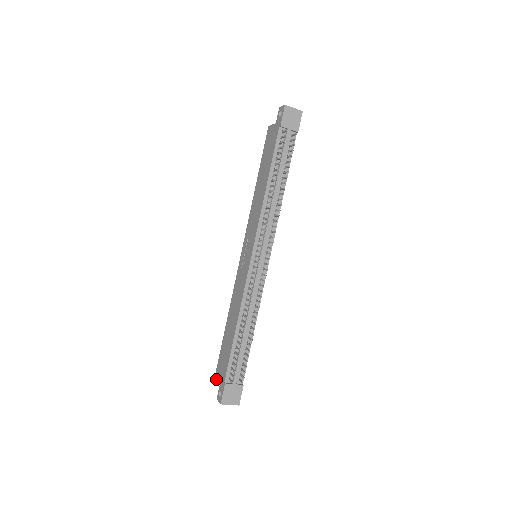
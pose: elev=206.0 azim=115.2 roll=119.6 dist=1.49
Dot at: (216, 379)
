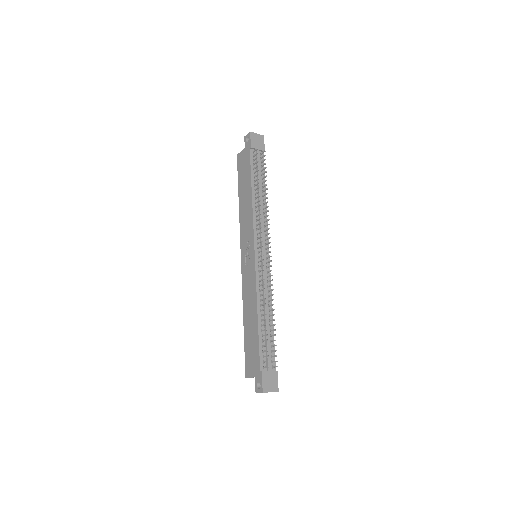
Dot at: (248, 377)
